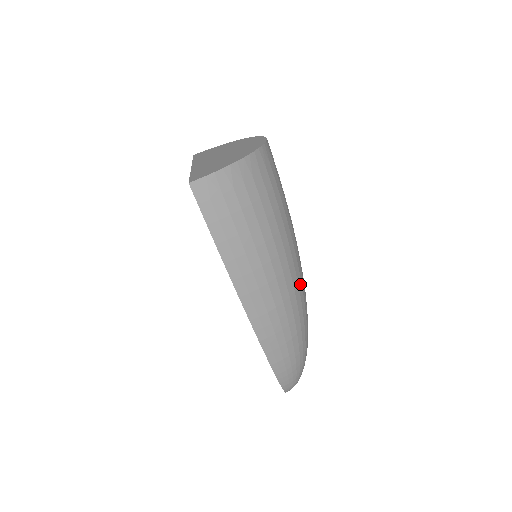
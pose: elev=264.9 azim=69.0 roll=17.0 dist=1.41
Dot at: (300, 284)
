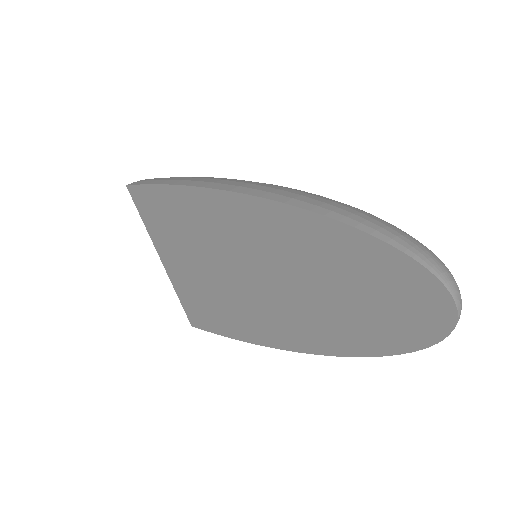
Dot at: occluded
